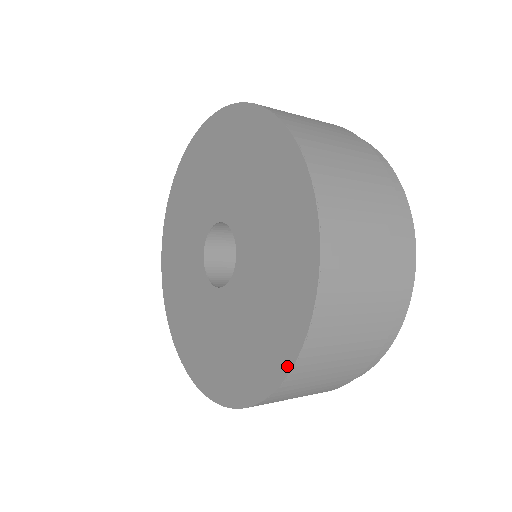
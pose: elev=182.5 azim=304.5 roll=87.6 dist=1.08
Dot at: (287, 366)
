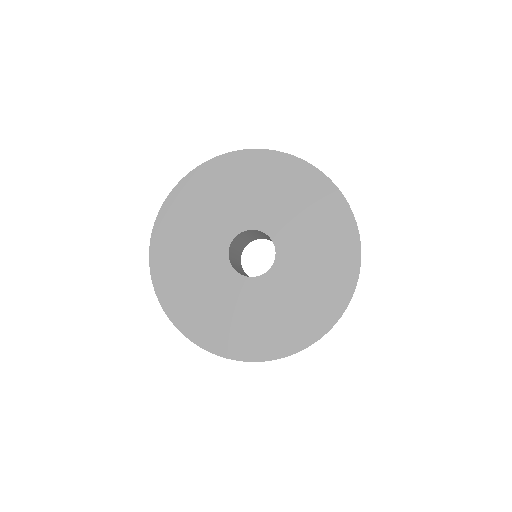
Dot at: (311, 341)
